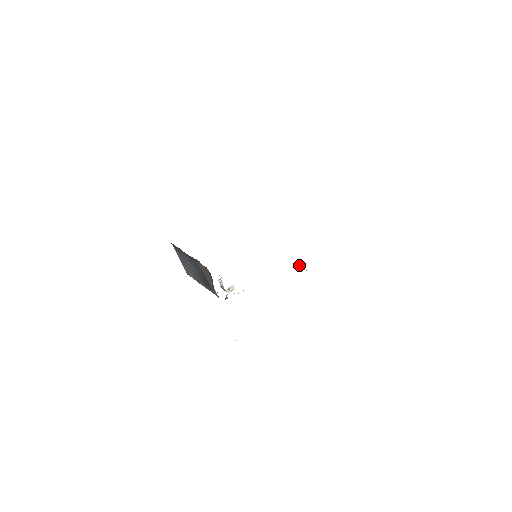
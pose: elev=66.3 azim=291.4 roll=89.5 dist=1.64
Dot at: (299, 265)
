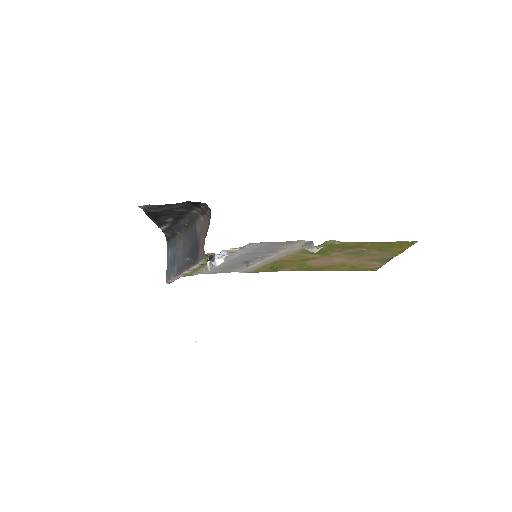
Dot at: (308, 243)
